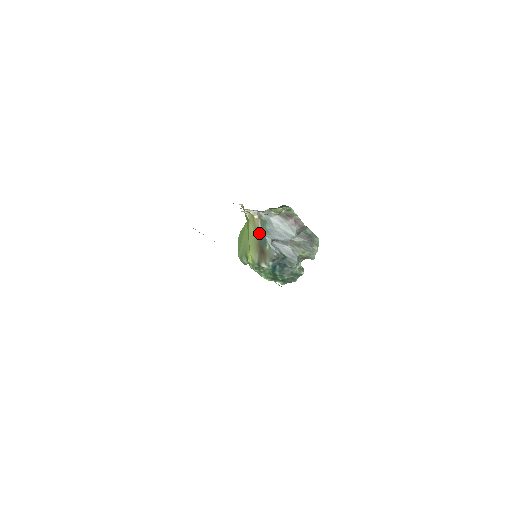
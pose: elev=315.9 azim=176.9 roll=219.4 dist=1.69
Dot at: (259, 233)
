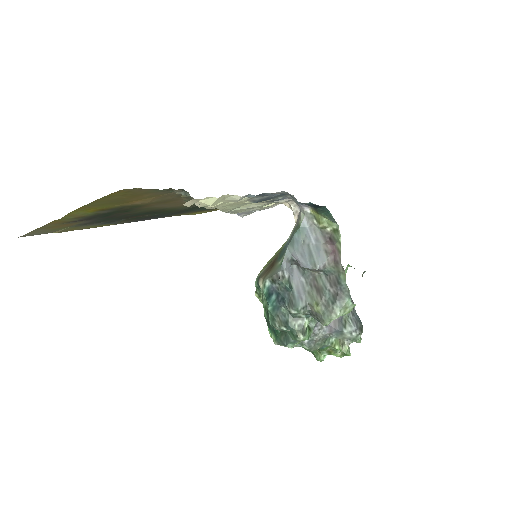
Dot at: (286, 242)
